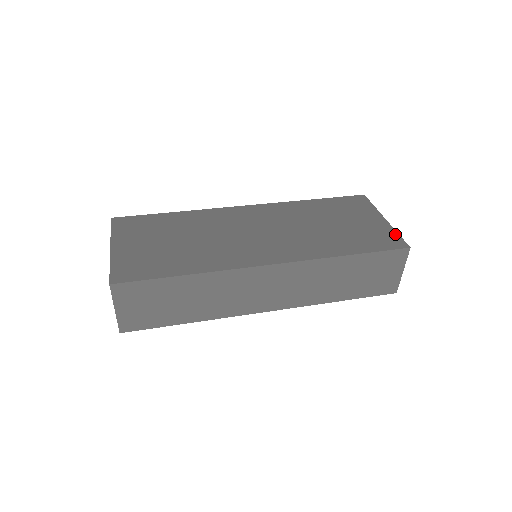
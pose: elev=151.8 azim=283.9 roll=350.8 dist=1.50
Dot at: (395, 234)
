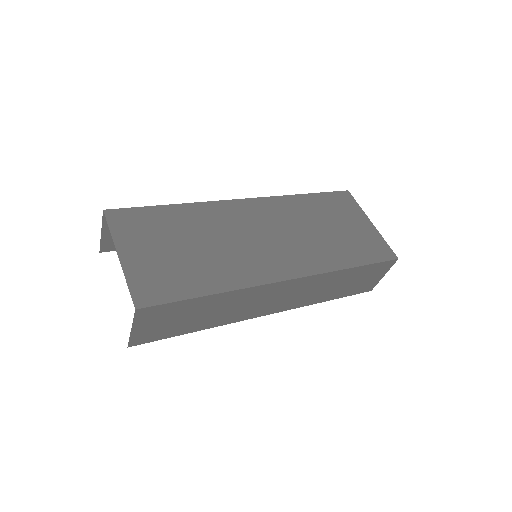
Dot at: (384, 242)
